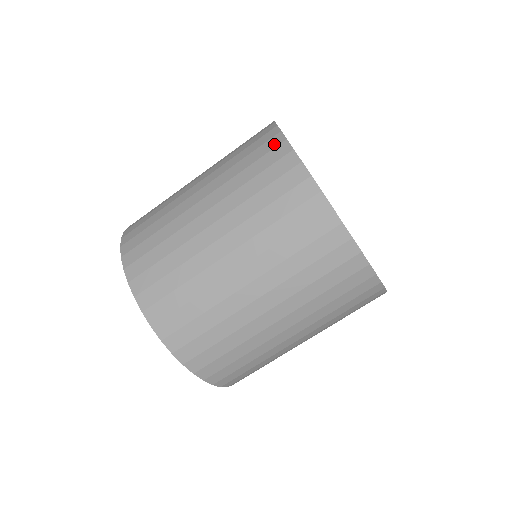
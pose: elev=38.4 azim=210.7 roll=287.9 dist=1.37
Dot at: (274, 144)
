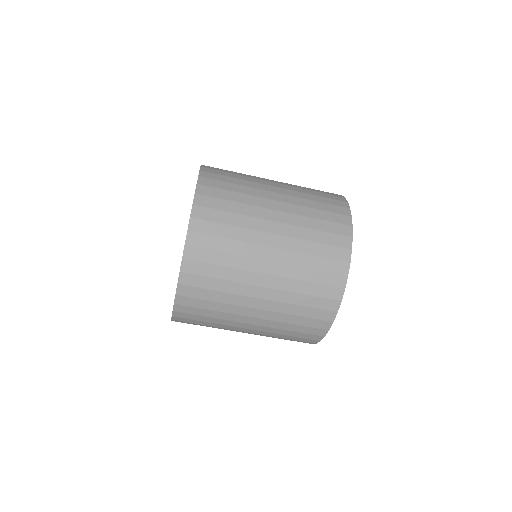
Dot at: occluded
